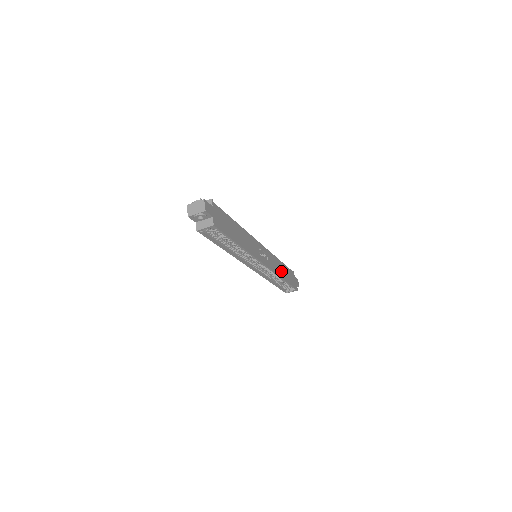
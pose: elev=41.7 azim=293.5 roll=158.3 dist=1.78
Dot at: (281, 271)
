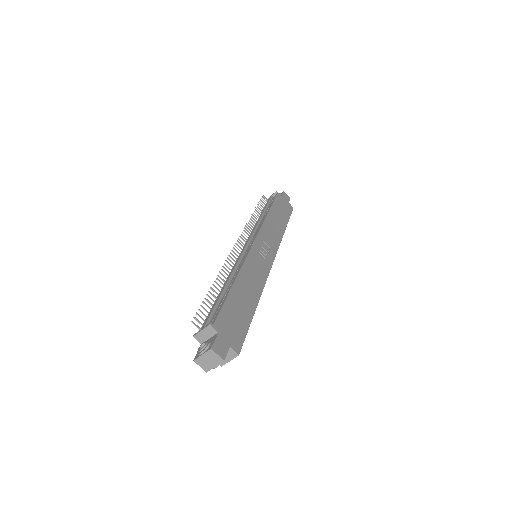
Dot at: (277, 225)
